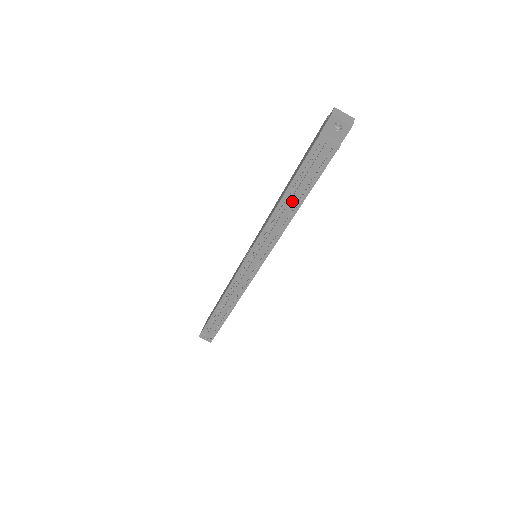
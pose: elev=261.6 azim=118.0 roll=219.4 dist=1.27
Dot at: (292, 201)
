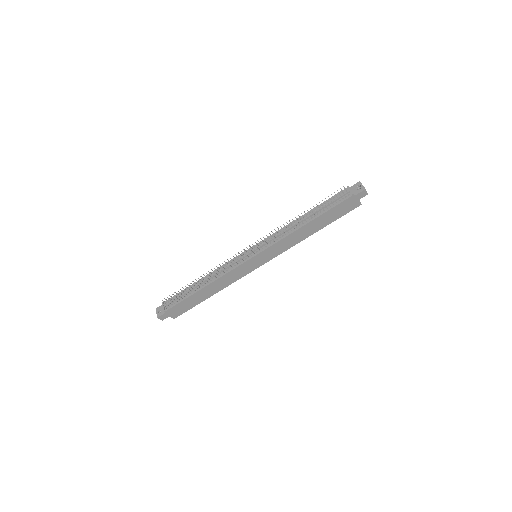
Dot at: (309, 215)
